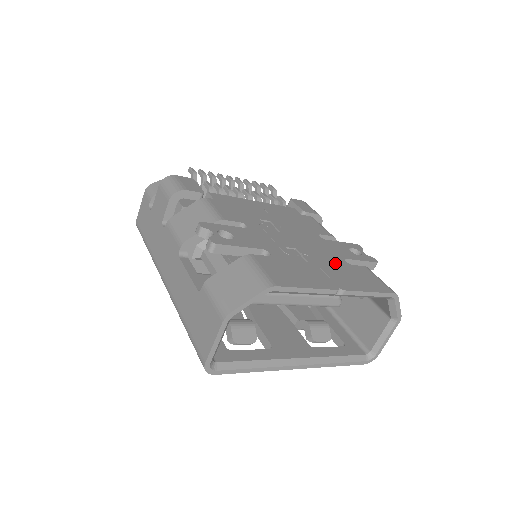
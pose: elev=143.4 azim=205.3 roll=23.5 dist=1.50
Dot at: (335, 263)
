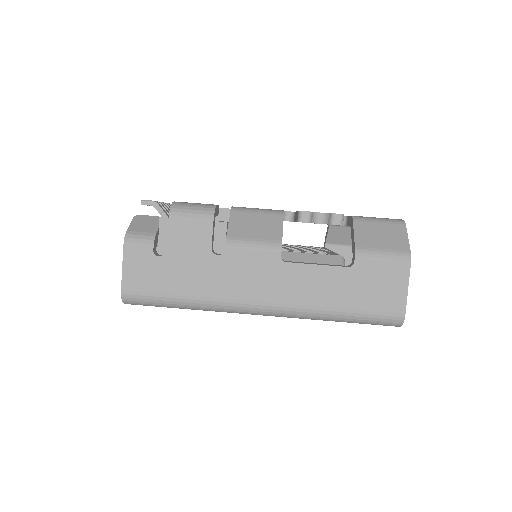
Dot at: occluded
